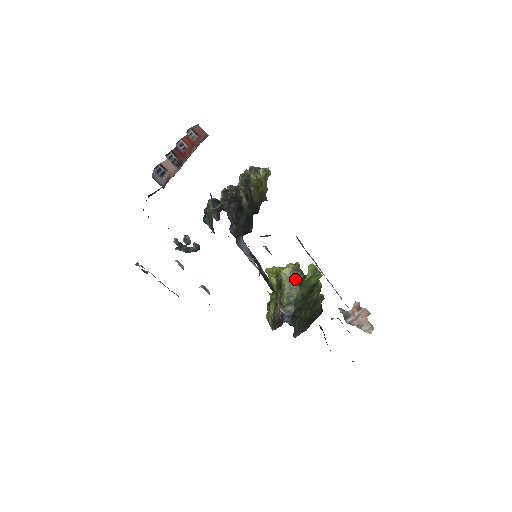
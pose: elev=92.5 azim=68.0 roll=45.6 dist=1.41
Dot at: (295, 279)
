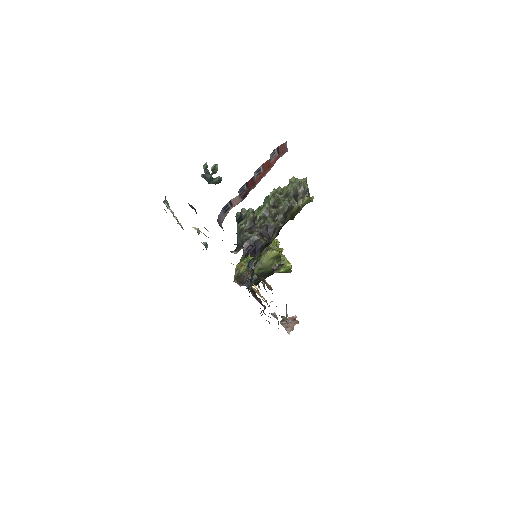
Dot at: (272, 263)
